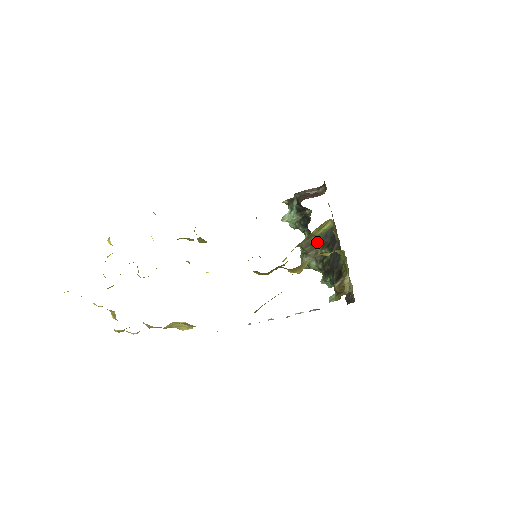
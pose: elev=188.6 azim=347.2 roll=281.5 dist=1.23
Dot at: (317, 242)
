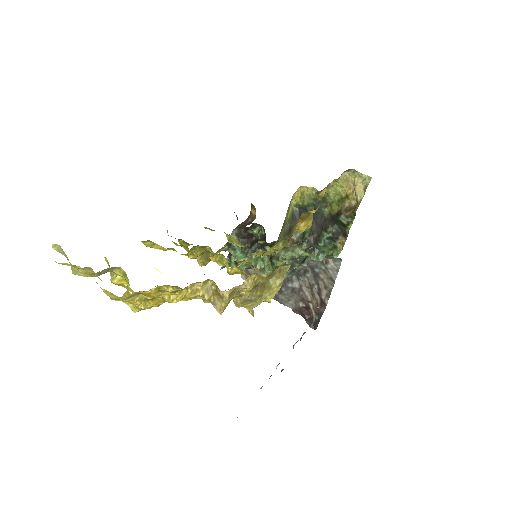
Dot at: (290, 229)
